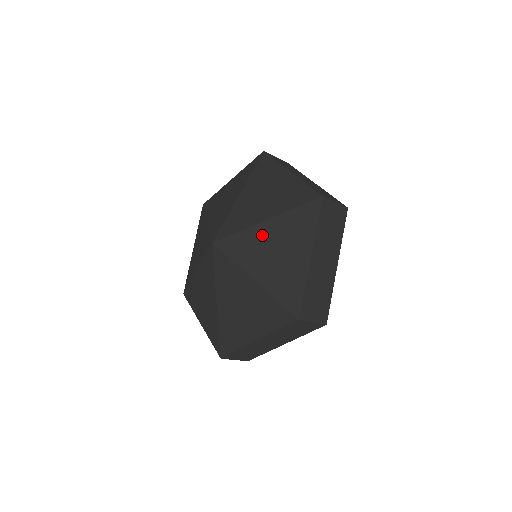
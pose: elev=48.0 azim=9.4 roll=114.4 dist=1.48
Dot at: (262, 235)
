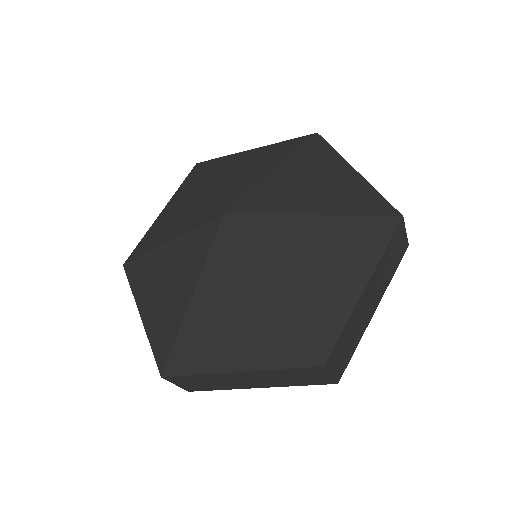
Dot at: (303, 231)
